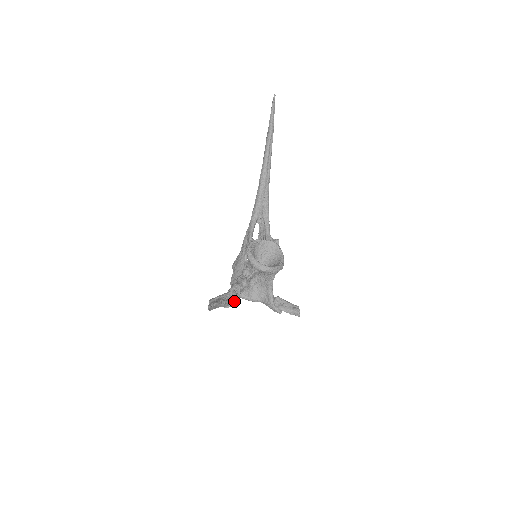
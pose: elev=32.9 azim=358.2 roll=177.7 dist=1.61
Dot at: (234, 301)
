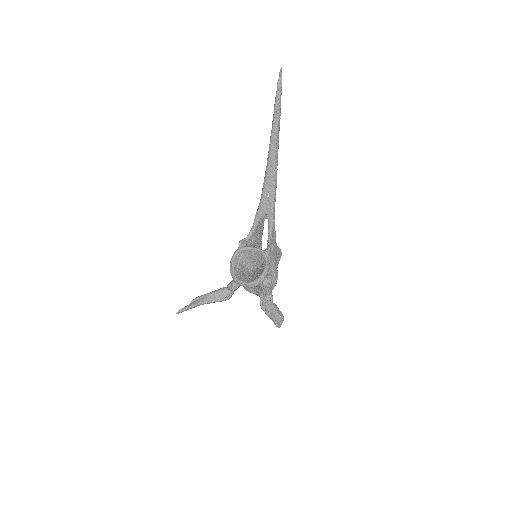
Dot at: (223, 299)
